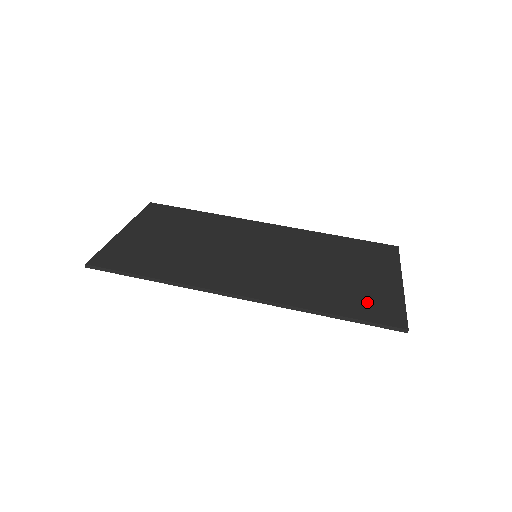
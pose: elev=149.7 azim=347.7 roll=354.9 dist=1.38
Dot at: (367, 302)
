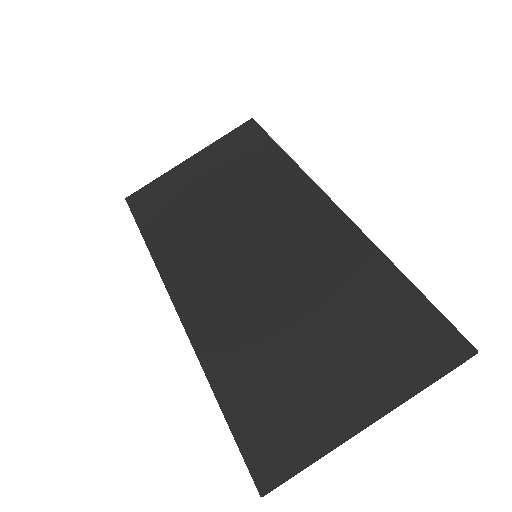
Dot at: (273, 414)
